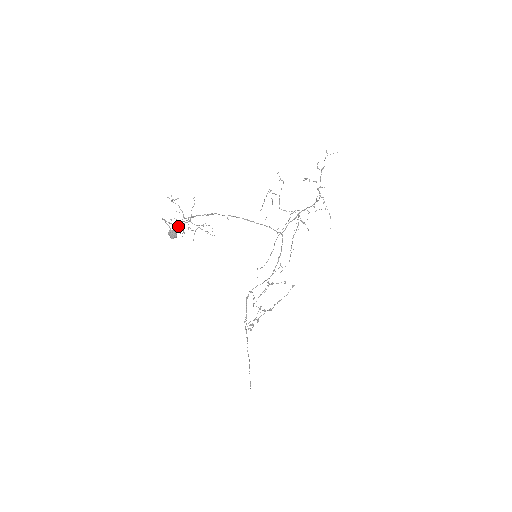
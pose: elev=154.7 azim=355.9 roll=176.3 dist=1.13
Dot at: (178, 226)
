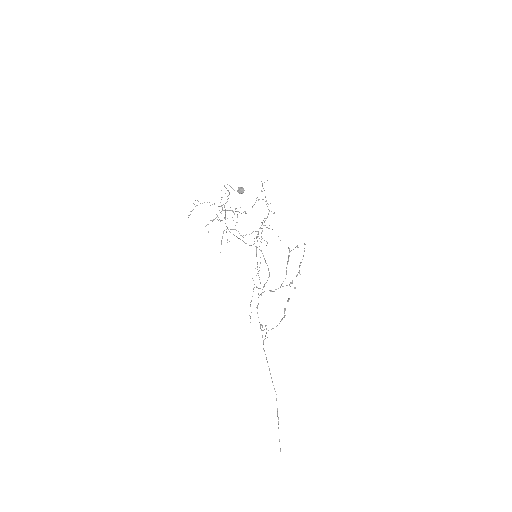
Dot at: occluded
